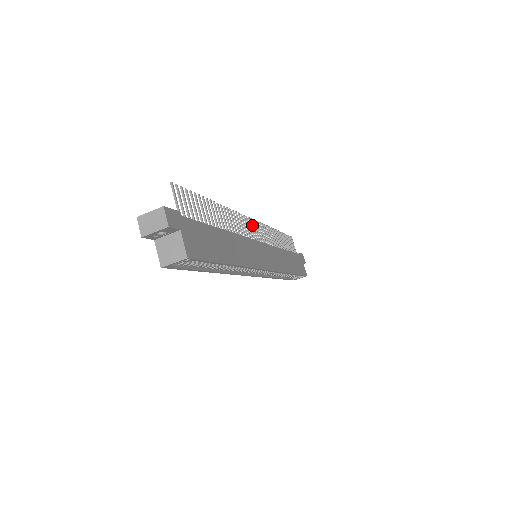
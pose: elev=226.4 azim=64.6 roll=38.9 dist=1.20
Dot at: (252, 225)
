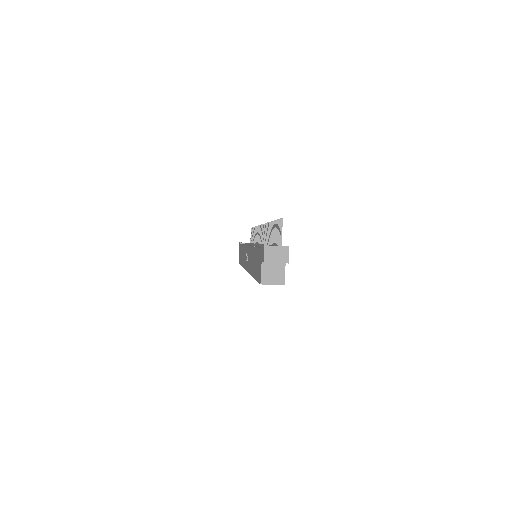
Dot at: (262, 230)
